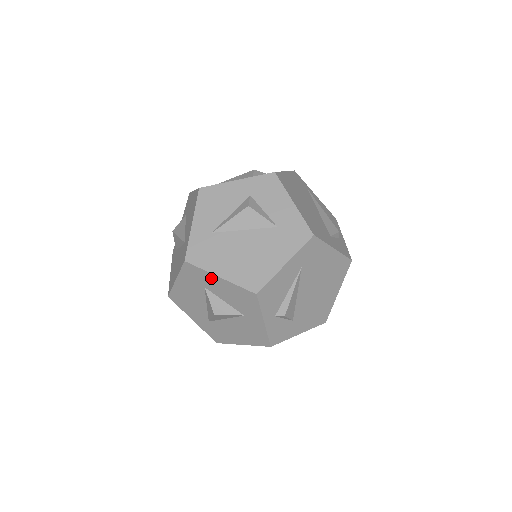
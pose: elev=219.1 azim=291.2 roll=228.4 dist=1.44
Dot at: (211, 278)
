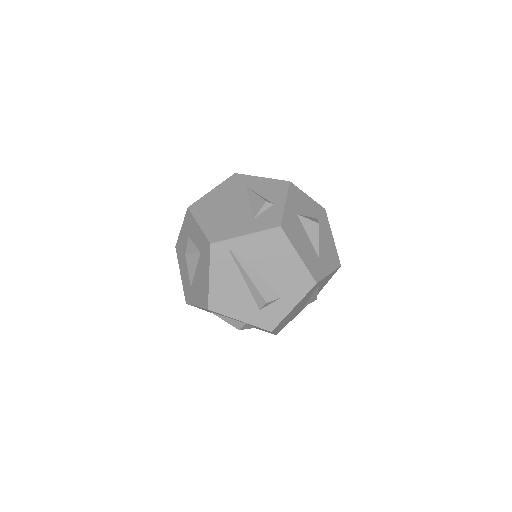
Dot at: occluded
